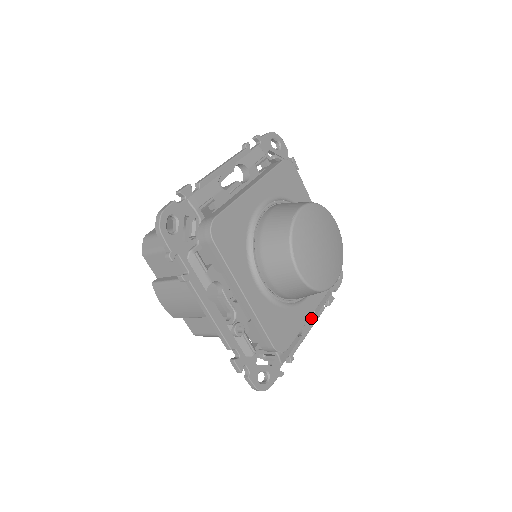
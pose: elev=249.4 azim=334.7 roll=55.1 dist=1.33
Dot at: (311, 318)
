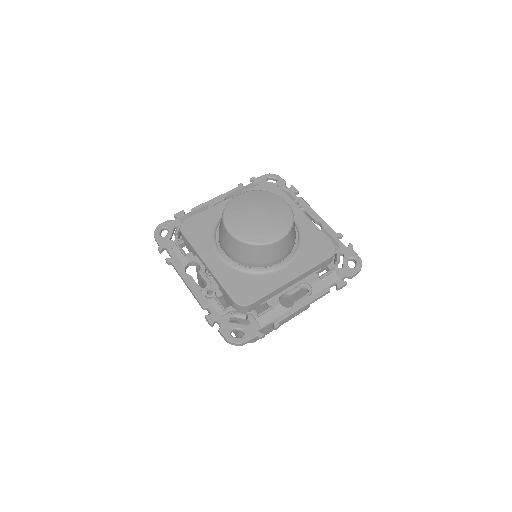
Dot at: (308, 295)
